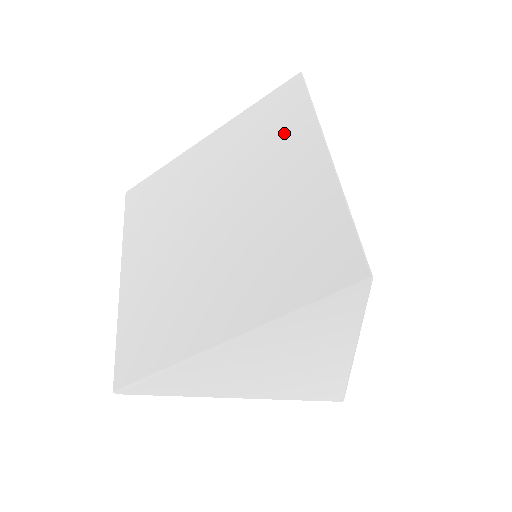
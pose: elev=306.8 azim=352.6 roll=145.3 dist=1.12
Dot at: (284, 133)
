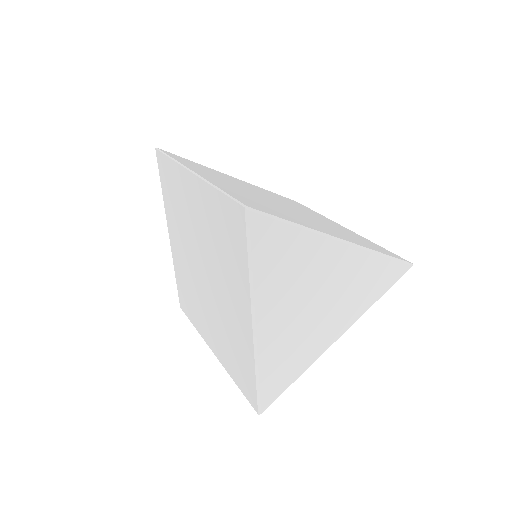
Dot at: (177, 187)
